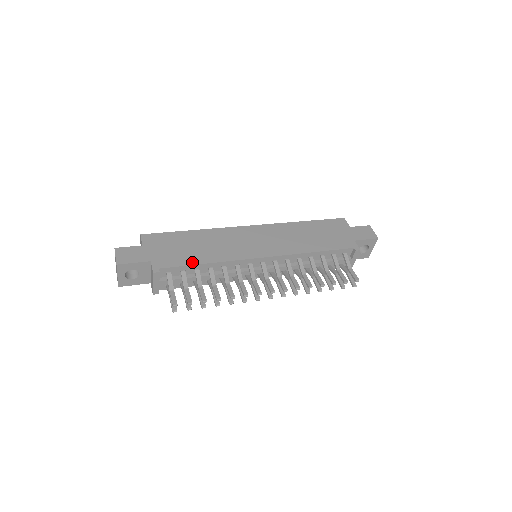
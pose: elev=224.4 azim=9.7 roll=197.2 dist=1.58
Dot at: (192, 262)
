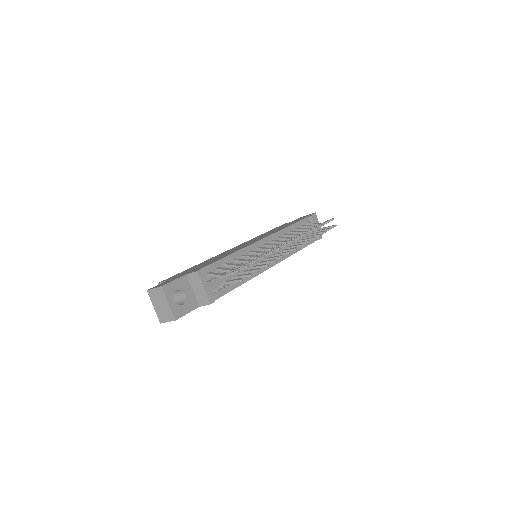
Dot at: (218, 260)
